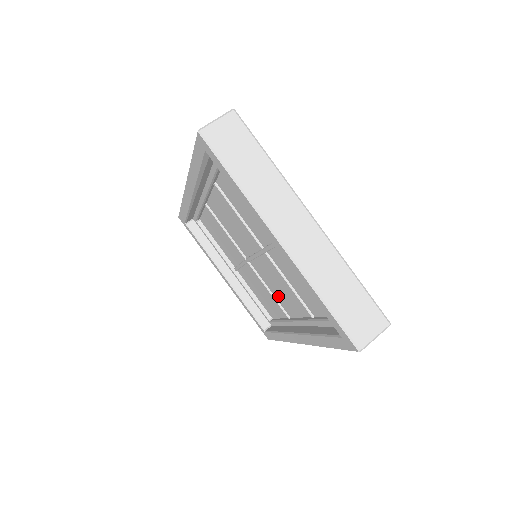
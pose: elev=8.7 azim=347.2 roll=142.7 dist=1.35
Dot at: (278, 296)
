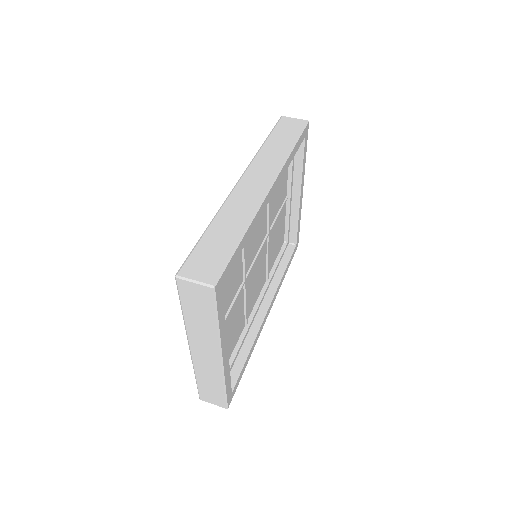
Dot at: (262, 272)
